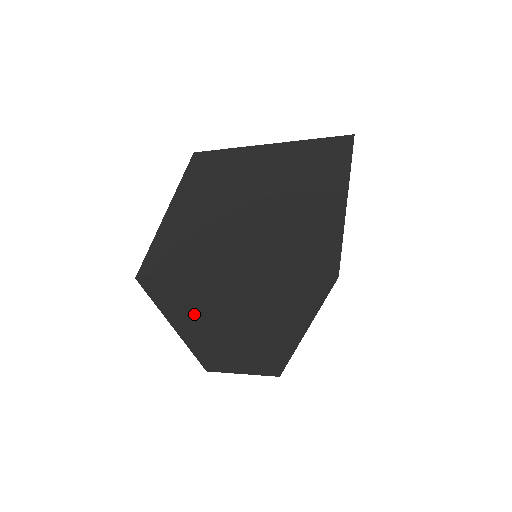
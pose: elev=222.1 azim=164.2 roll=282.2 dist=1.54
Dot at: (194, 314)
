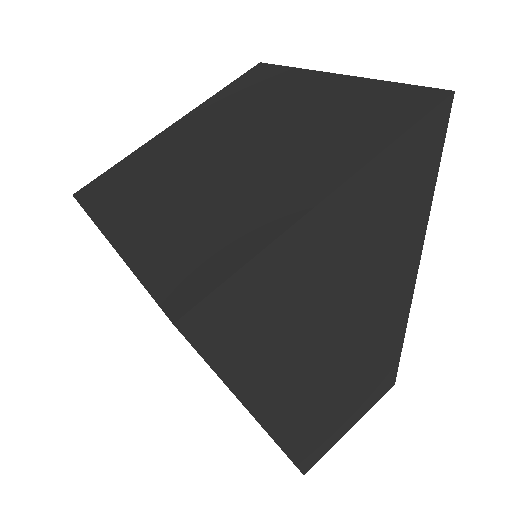
Dot at: (280, 342)
